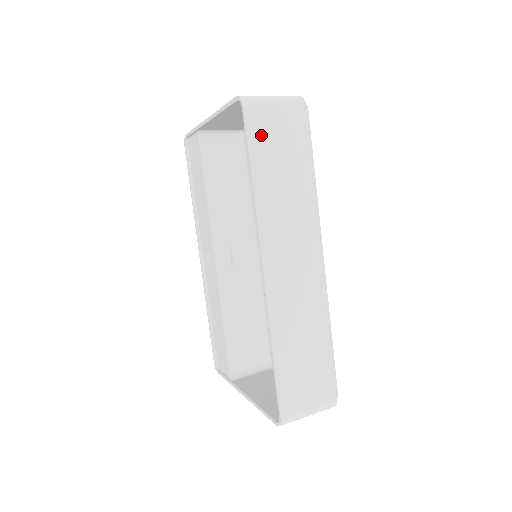
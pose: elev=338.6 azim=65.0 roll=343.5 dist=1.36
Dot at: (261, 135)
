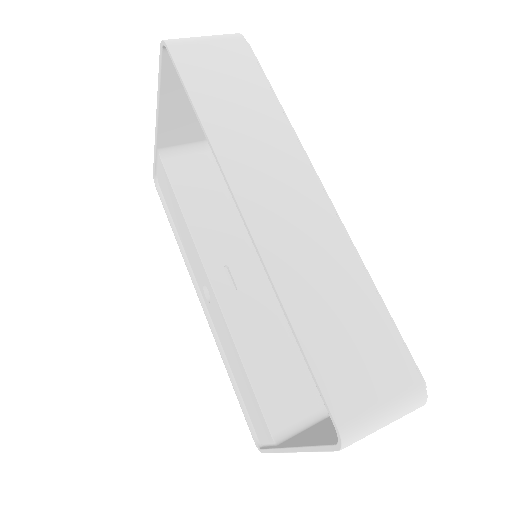
Dot at: (196, 67)
